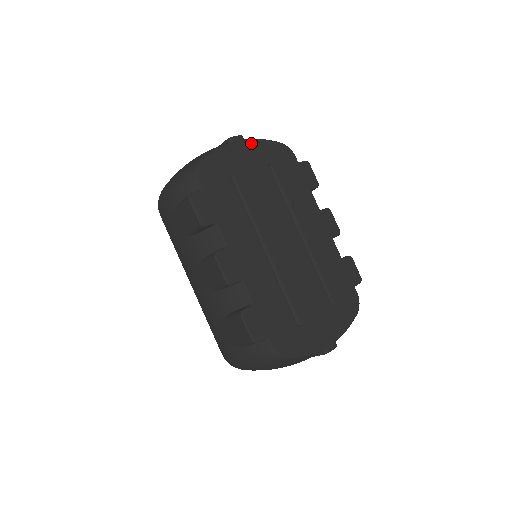
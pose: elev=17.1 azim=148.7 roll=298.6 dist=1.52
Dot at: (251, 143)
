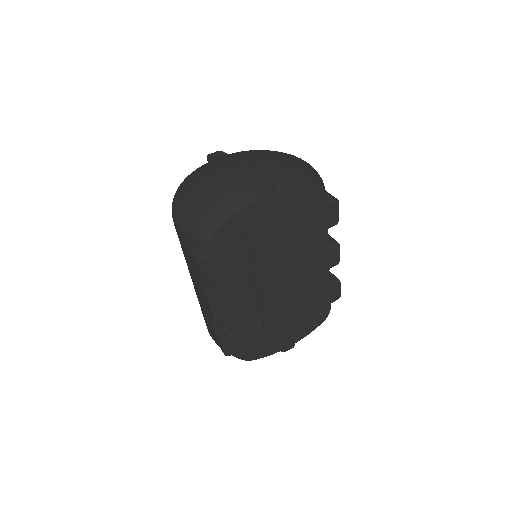
Dot at: (281, 194)
